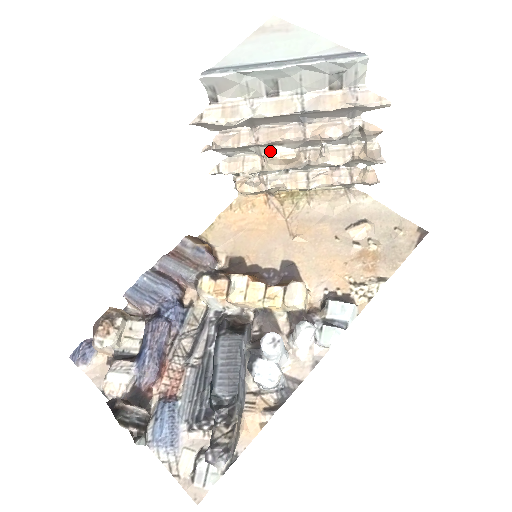
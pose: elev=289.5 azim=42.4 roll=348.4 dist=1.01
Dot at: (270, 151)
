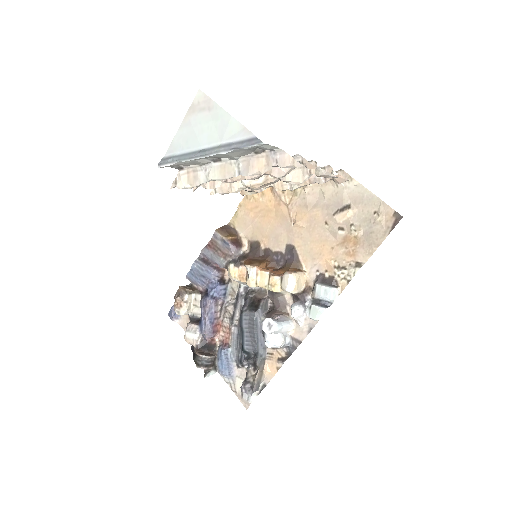
Dot at: (242, 181)
